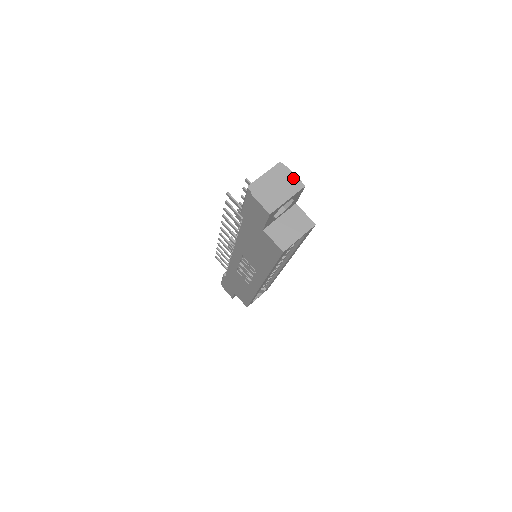
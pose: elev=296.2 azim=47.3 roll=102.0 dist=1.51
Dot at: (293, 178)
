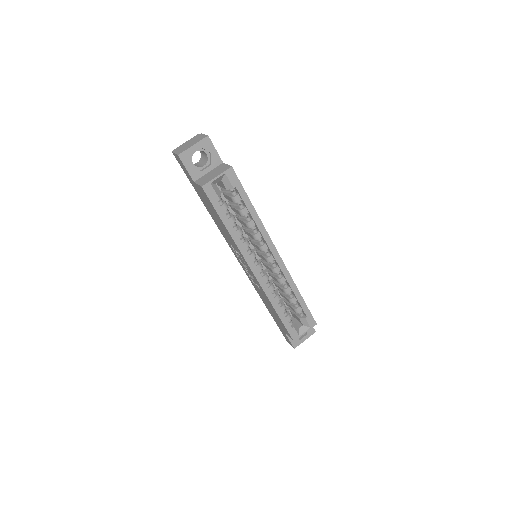
Dot at: (202, 136)
